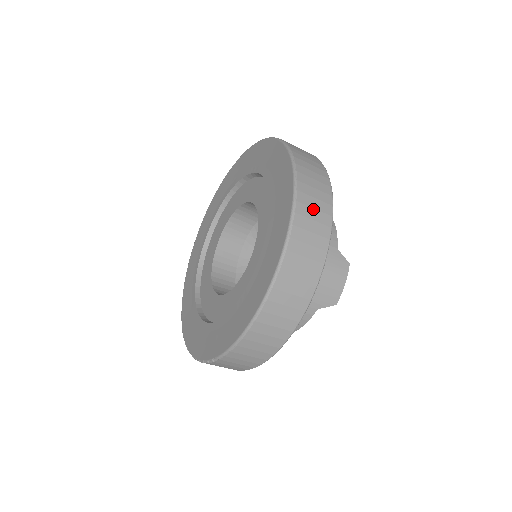
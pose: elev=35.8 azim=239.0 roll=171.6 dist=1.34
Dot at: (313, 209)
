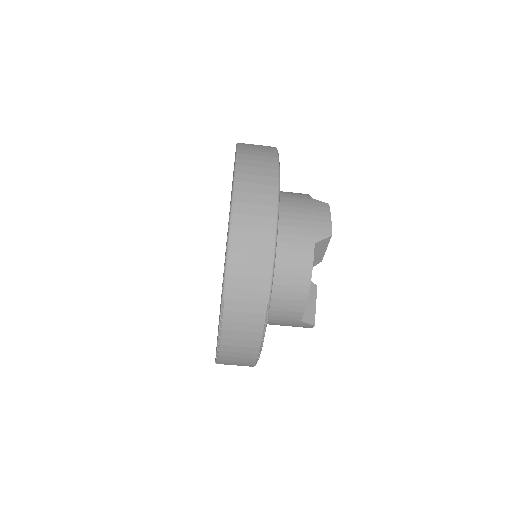
Dot at: (256, 148)
